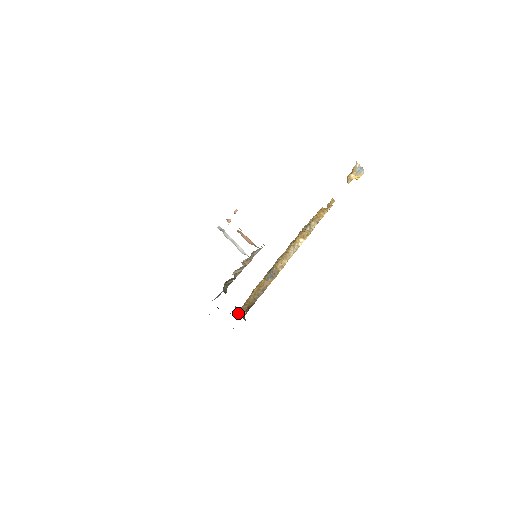
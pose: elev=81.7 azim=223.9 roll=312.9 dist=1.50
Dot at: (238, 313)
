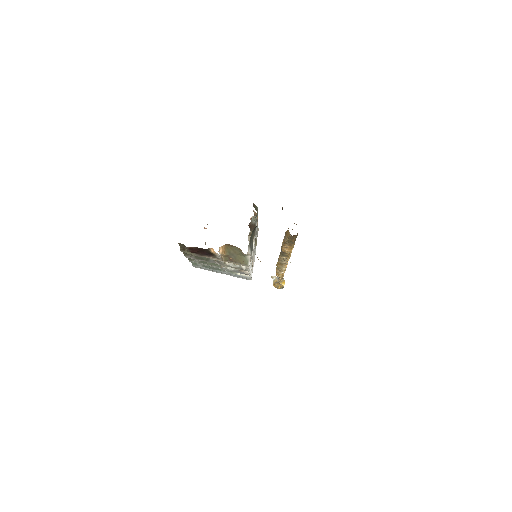
Dot at: occluded
